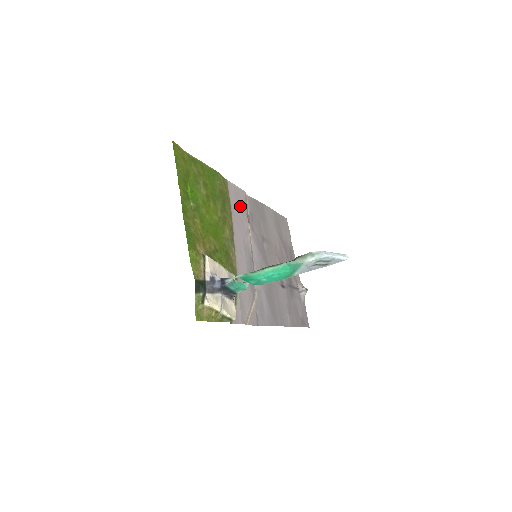
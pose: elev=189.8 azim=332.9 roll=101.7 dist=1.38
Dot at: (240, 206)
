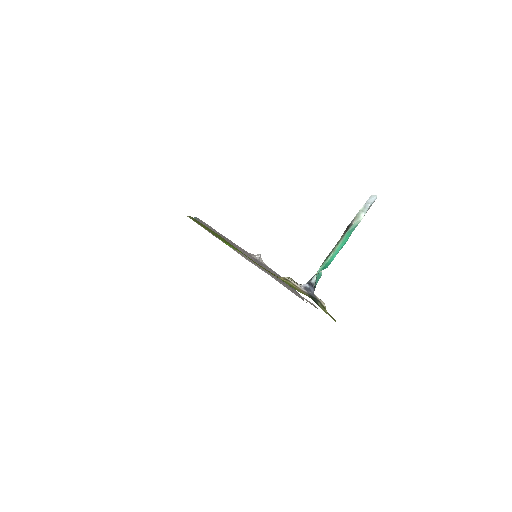
Dot at: occluded
